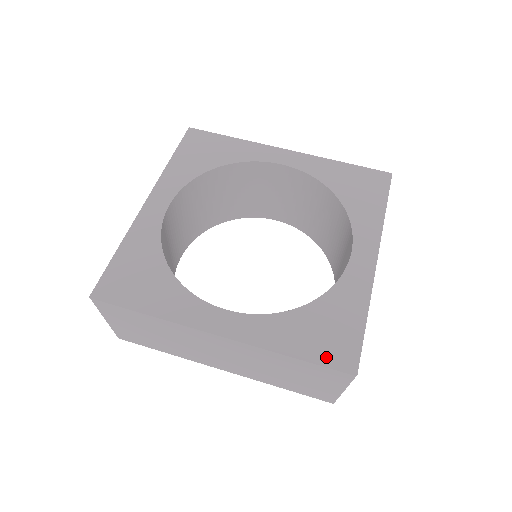
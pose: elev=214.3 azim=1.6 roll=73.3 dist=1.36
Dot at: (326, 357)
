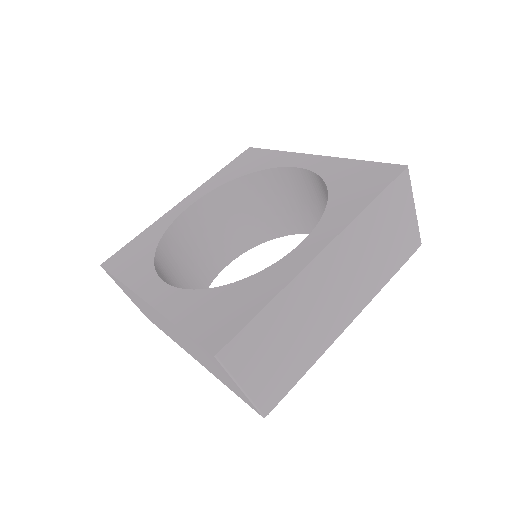
Dot at: (203, 333)
